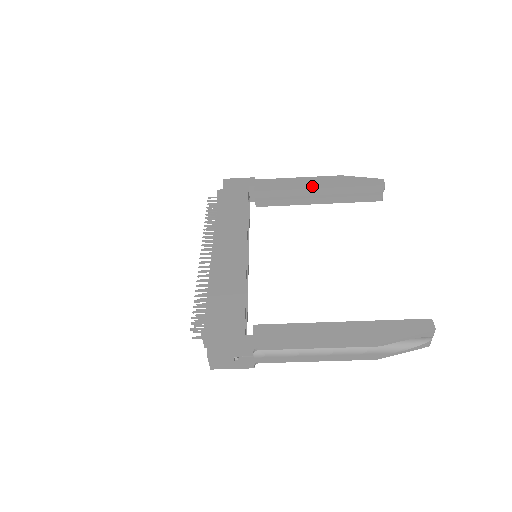
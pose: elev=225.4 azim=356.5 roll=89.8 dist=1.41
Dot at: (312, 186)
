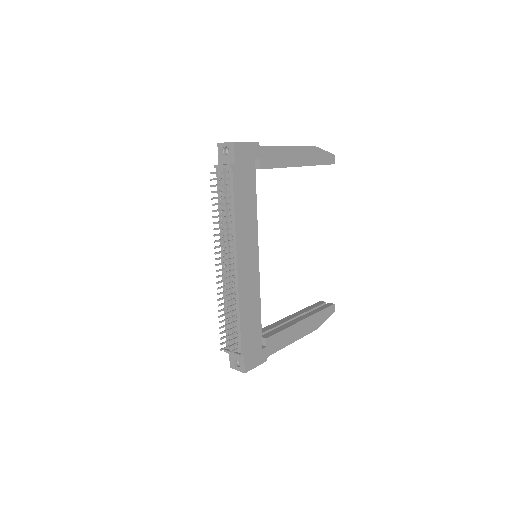
Dot at: (298, 163)
